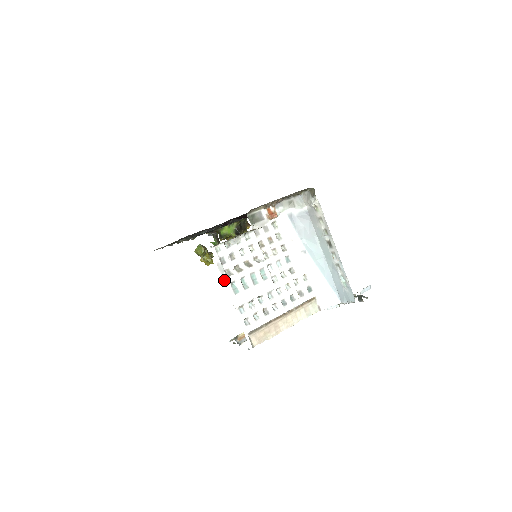
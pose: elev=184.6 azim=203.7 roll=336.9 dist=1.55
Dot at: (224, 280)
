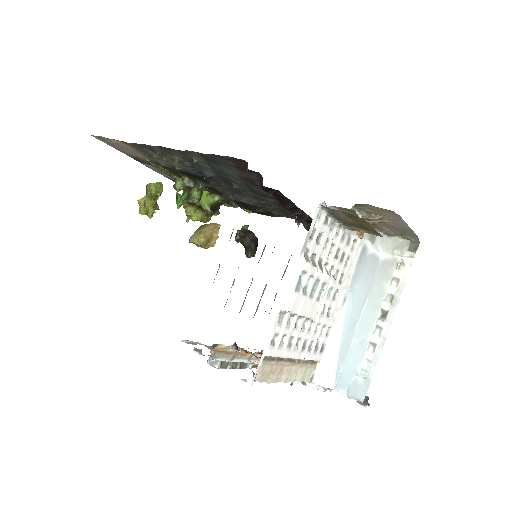
Dot at: (300, 260)
